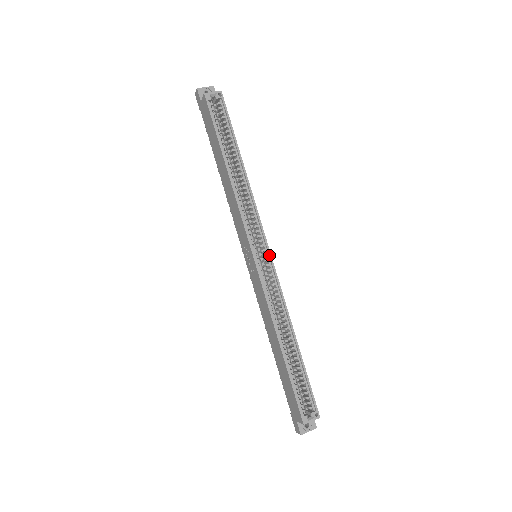
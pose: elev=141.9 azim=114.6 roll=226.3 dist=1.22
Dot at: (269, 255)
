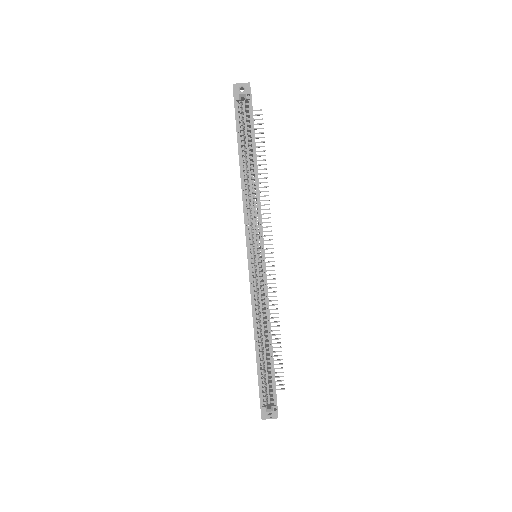
Dot at: (263, 260)
